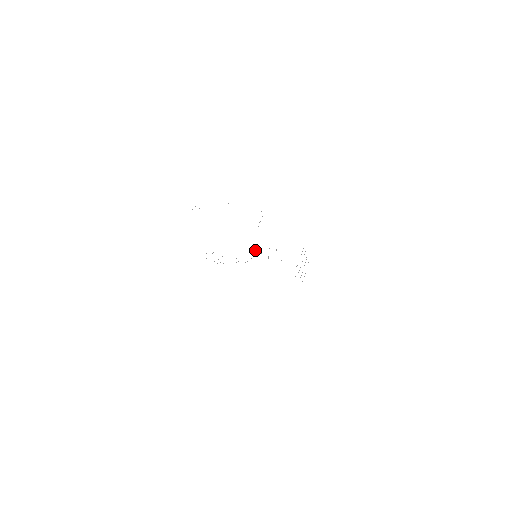
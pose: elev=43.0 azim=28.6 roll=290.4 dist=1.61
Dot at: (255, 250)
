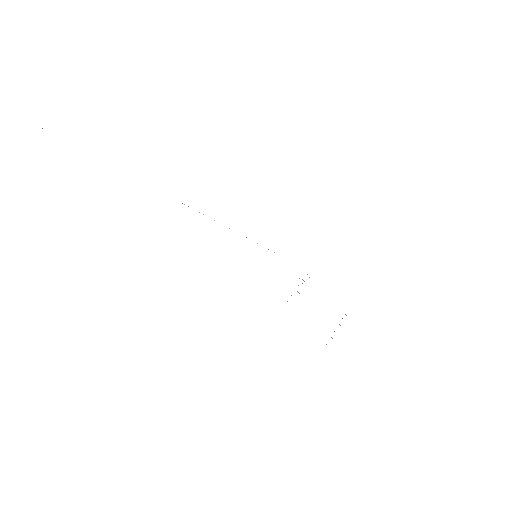
Dot at: occluded
